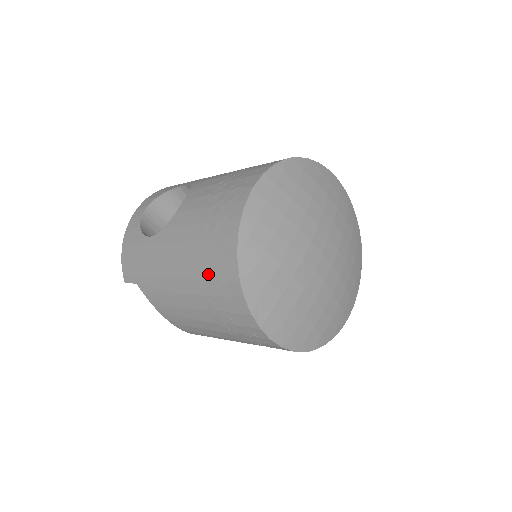
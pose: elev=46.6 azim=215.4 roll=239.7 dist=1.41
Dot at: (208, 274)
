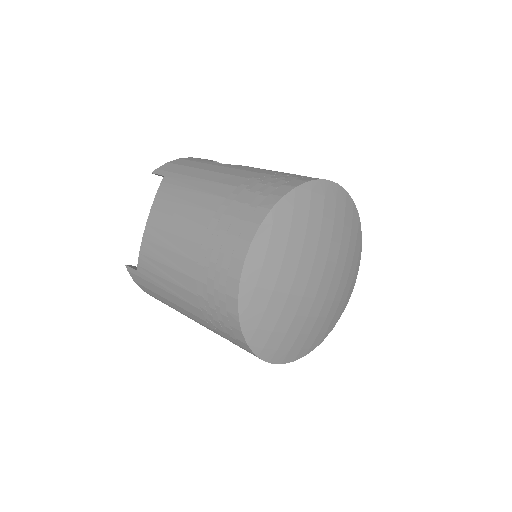
Dot at: (253, 187)
